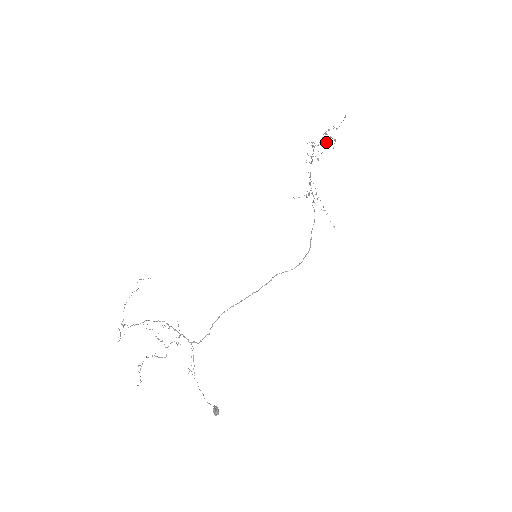
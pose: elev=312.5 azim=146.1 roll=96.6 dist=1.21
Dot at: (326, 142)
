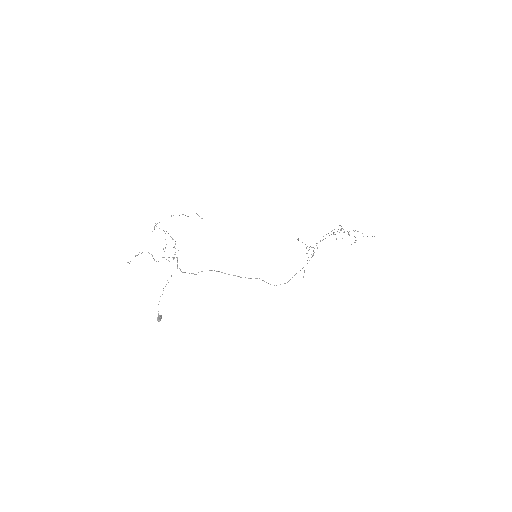
Dot at: occluded
